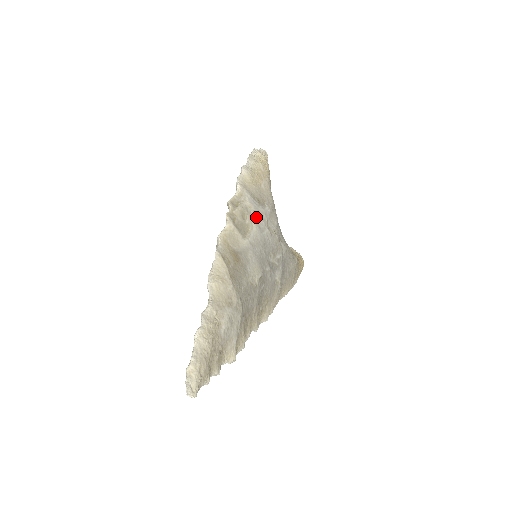
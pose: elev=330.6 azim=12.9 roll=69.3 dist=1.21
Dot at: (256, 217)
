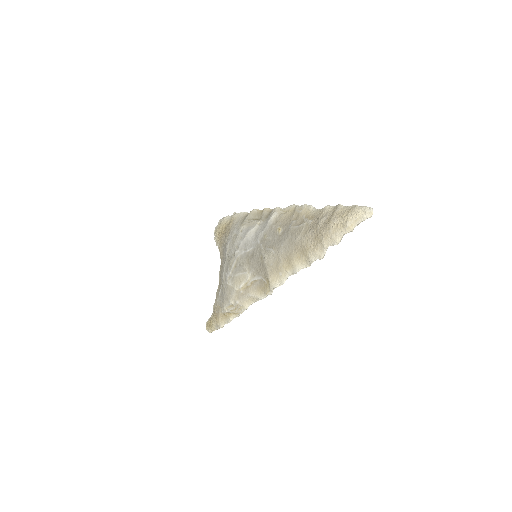
Dot at: occluded
